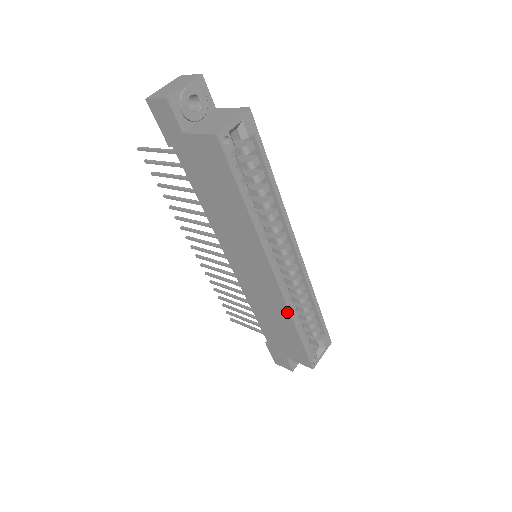
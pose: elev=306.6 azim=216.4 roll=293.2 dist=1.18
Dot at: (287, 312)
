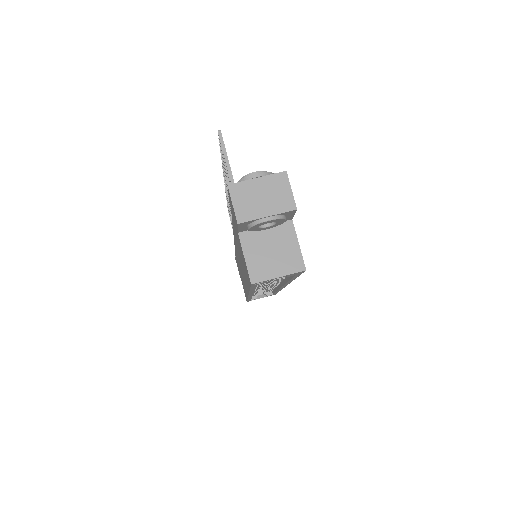
Dot at: occluded
